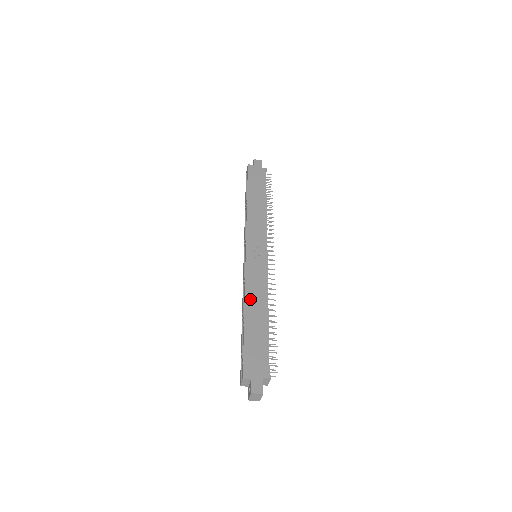
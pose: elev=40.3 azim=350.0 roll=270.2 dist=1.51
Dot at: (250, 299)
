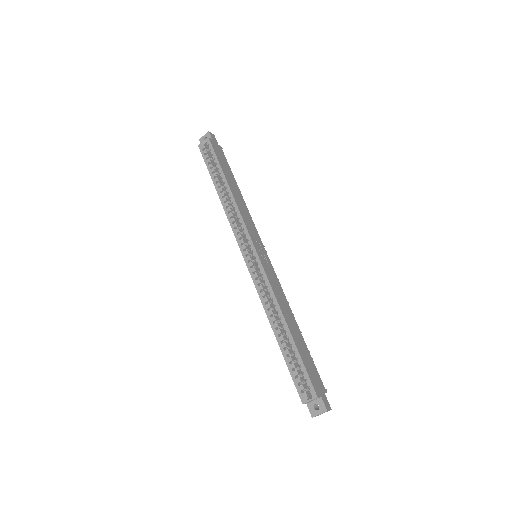
Dot at: (283, 309)
